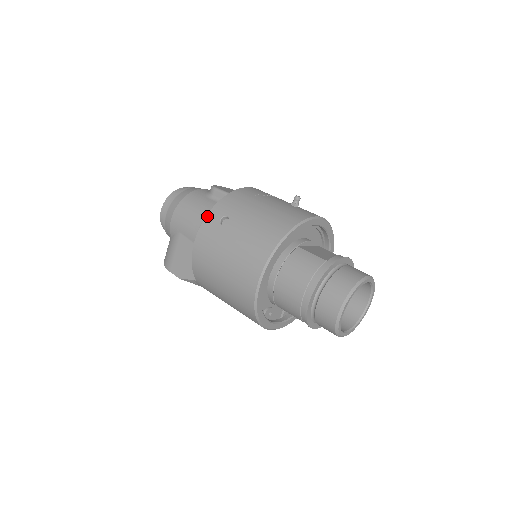
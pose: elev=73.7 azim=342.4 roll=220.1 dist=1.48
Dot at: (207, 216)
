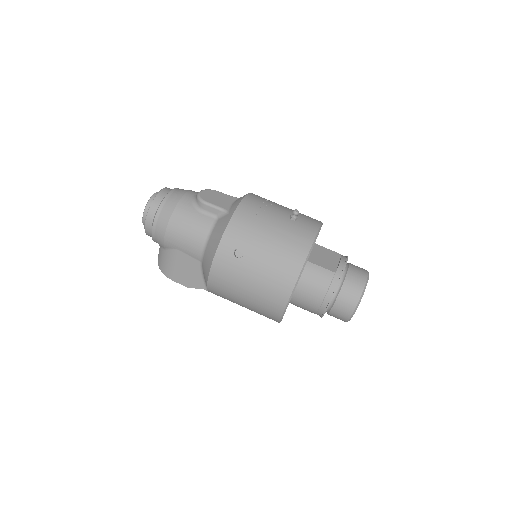
Dot at: (218, 249)
